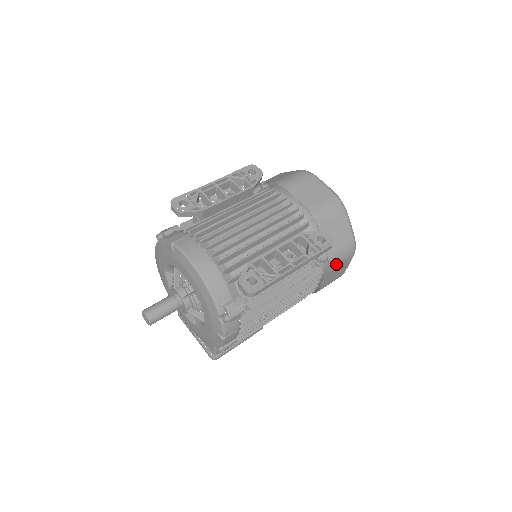
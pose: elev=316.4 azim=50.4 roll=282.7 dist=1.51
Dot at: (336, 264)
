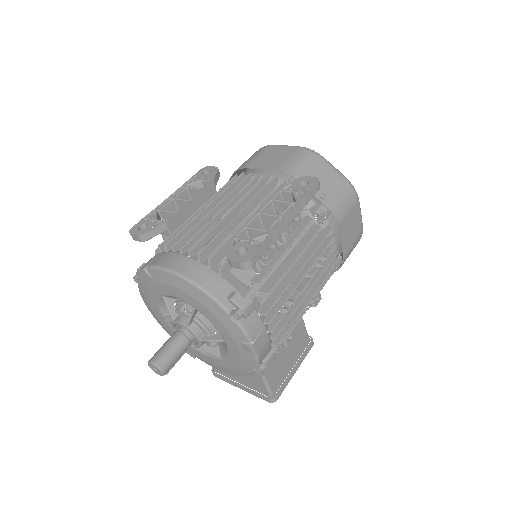
Dot at: (342, 213)
